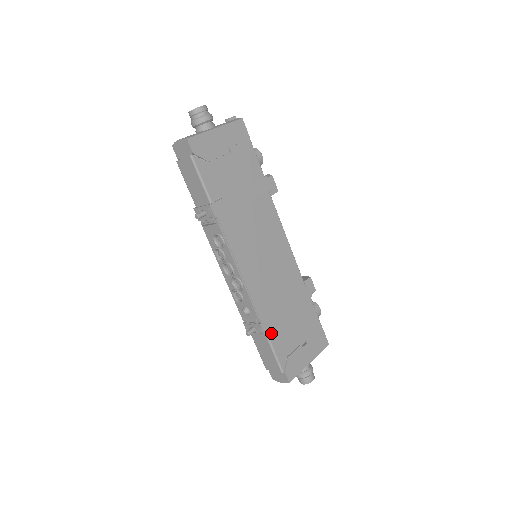
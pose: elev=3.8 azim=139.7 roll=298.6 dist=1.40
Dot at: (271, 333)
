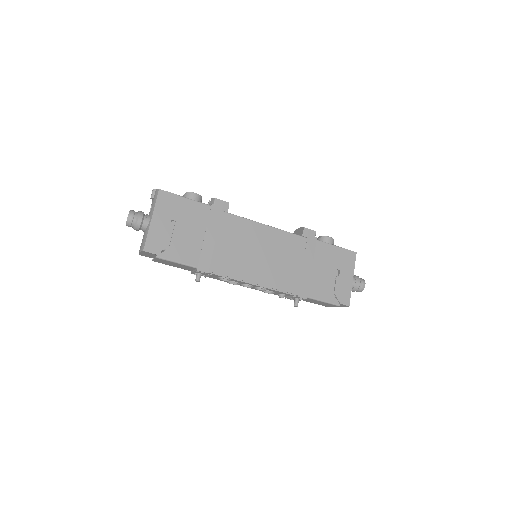
Dot at: (310, 293)
